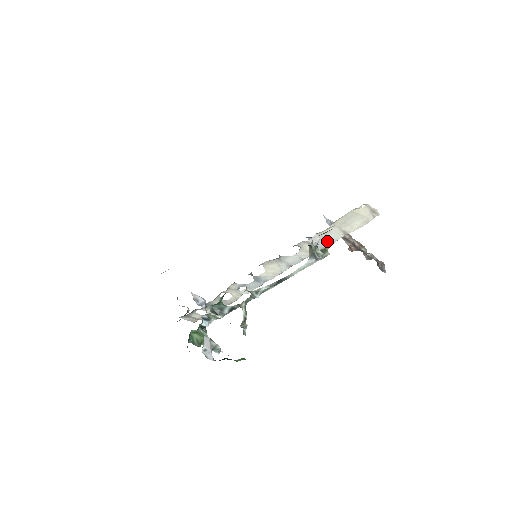
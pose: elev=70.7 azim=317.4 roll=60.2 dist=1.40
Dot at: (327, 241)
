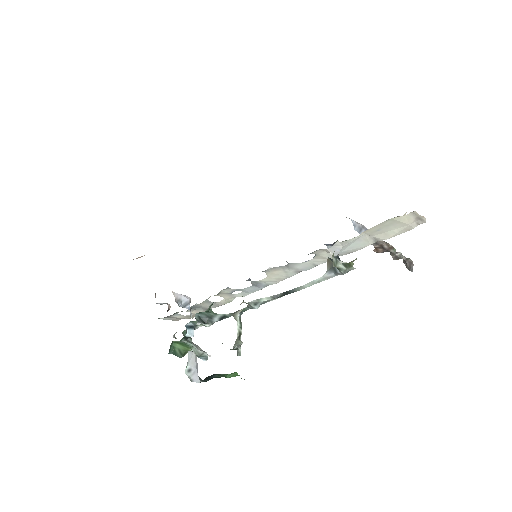
Dot at: (351, 248)
